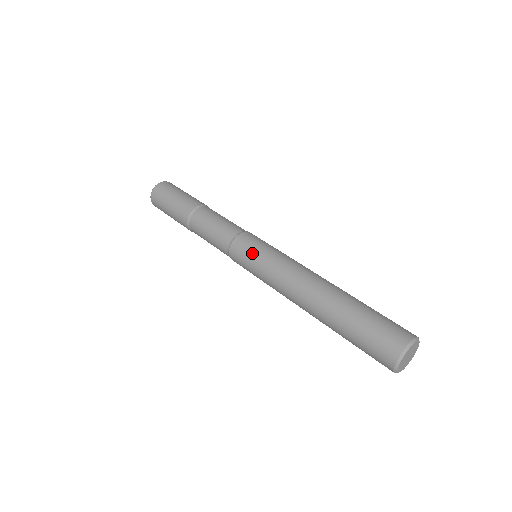
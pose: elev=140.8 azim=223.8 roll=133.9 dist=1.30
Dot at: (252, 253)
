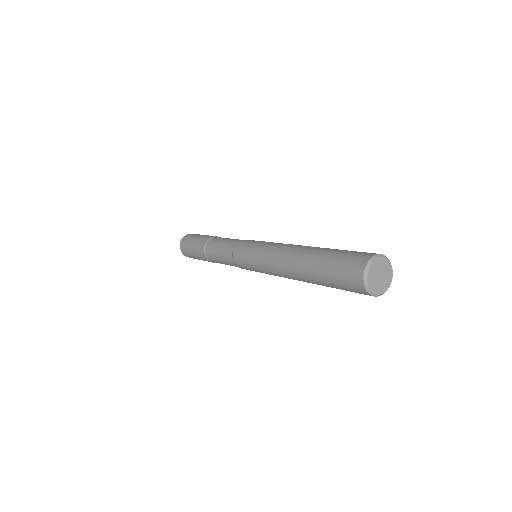
Dot at: (256, 241)
